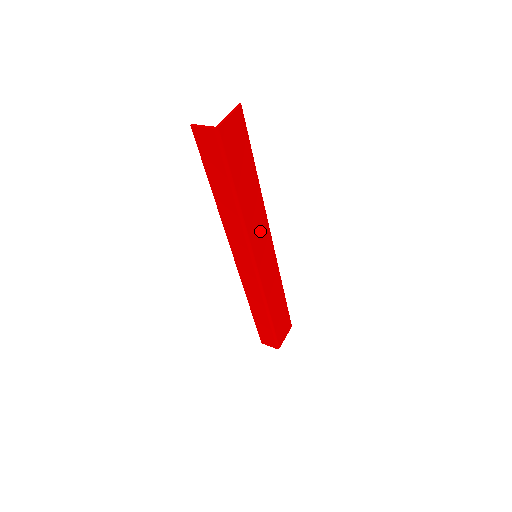
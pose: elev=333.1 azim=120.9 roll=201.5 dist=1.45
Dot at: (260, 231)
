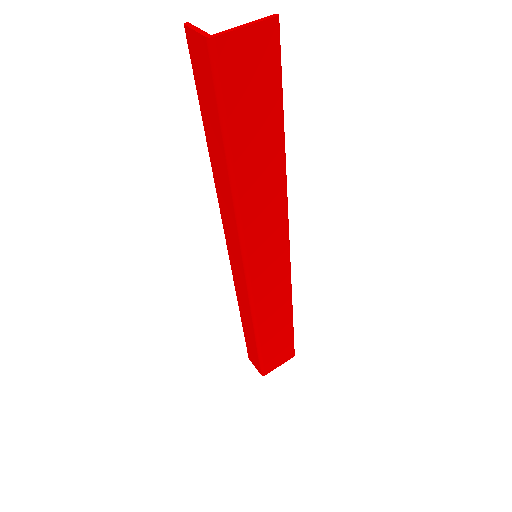
Dot at: (268, 226)
